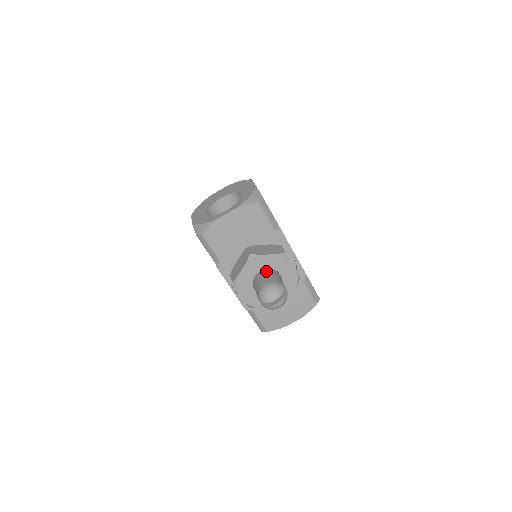
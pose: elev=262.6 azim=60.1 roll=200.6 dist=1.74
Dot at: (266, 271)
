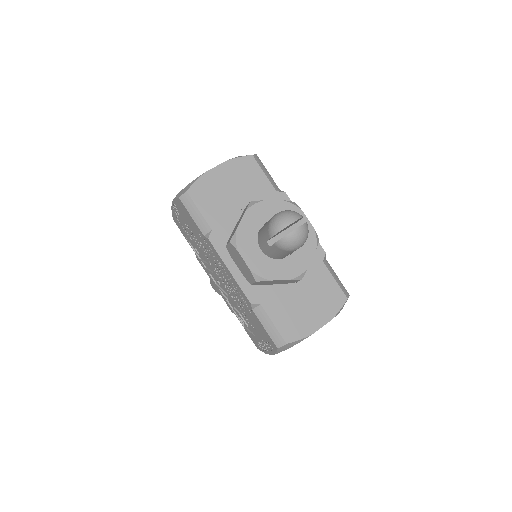
Dot at: occluded
